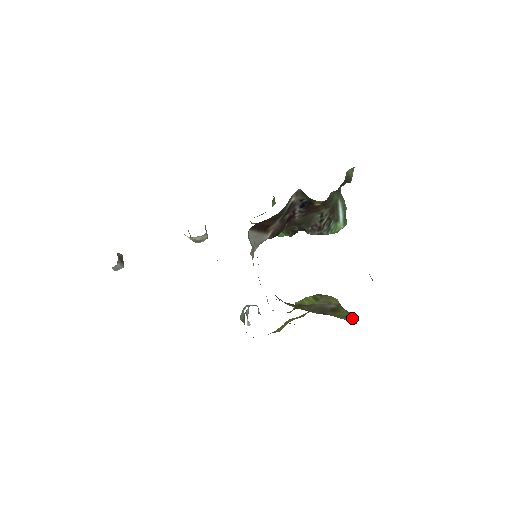
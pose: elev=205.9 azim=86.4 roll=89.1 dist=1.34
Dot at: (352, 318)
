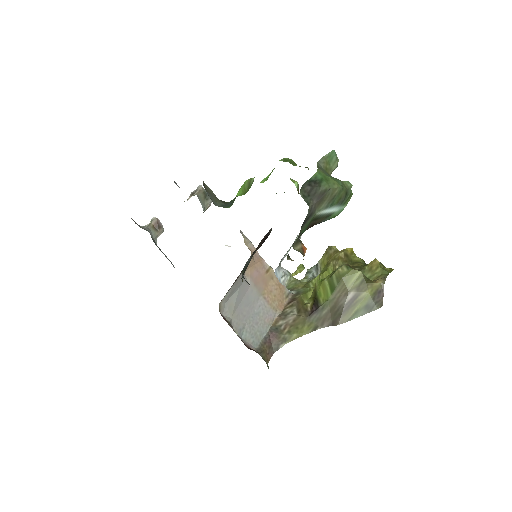
Dot at: (376, 300)
